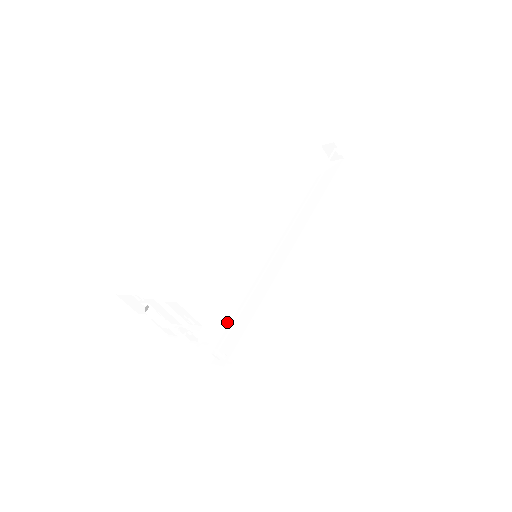
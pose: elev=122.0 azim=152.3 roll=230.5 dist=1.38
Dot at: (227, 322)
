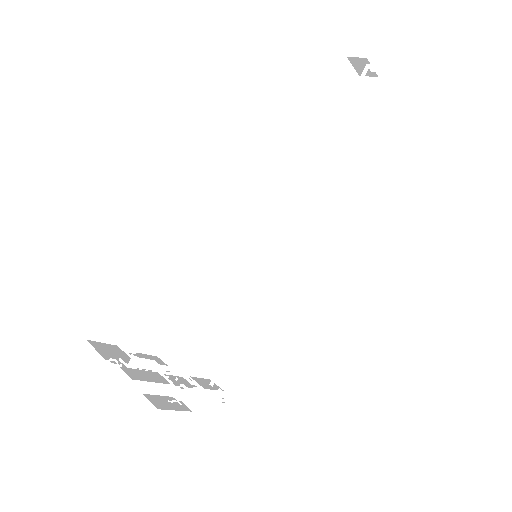
Dot at: (225, 334)
